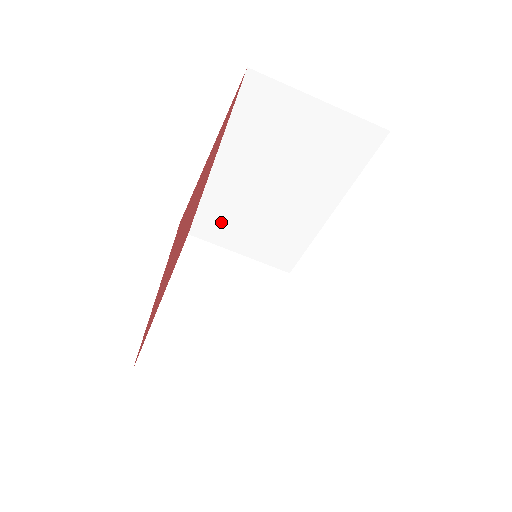
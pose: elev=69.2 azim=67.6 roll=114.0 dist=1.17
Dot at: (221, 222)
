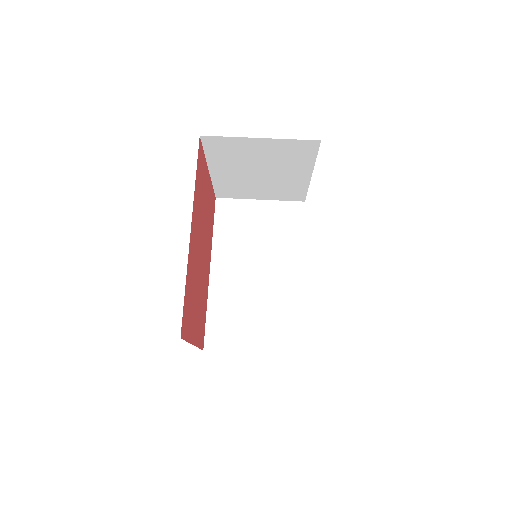
Dot at: (228, 322)
